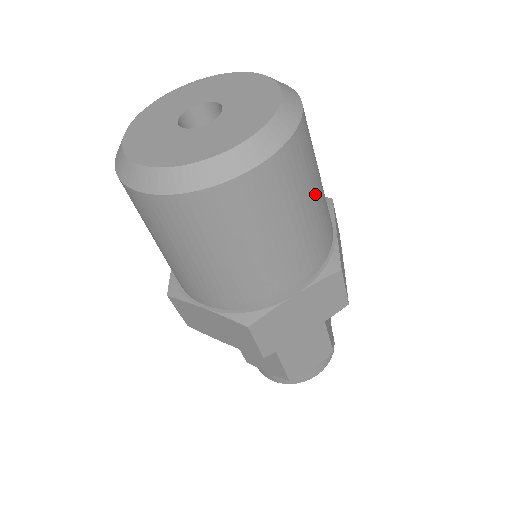
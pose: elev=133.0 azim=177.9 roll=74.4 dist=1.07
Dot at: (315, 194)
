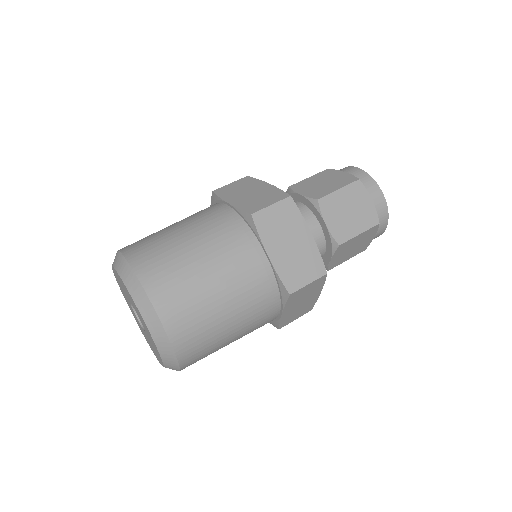
Dot at: (222, 307)
